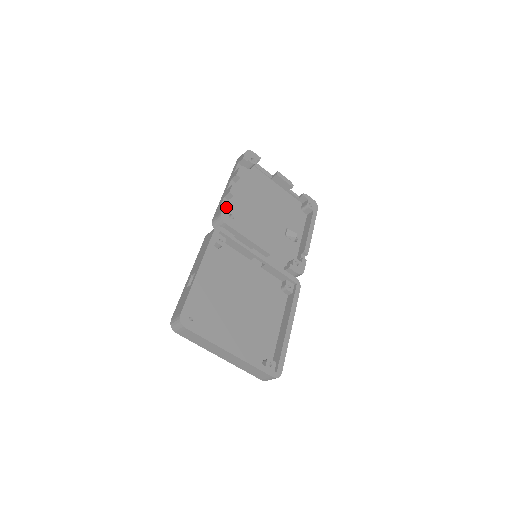
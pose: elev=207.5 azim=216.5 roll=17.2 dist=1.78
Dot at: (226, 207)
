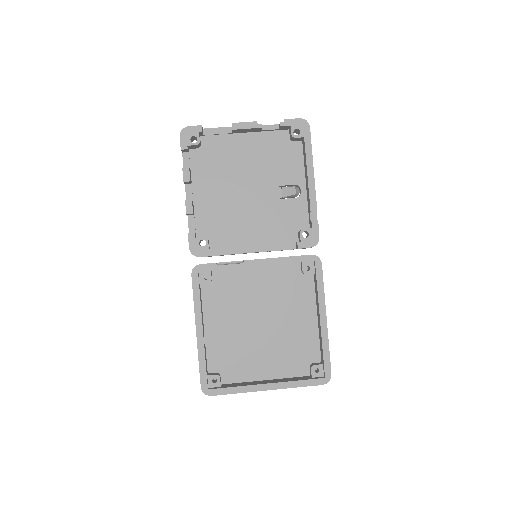
Dot at: (191, 236)
